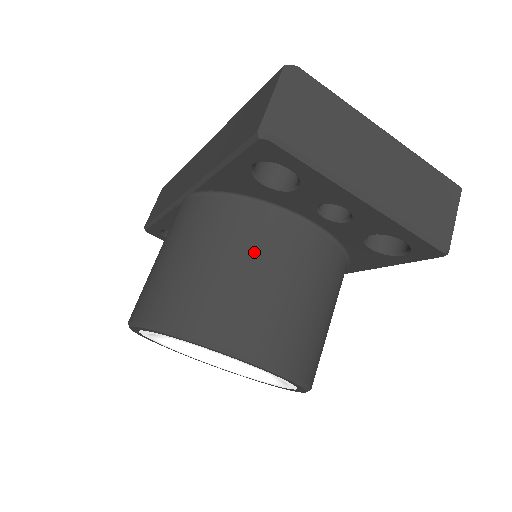
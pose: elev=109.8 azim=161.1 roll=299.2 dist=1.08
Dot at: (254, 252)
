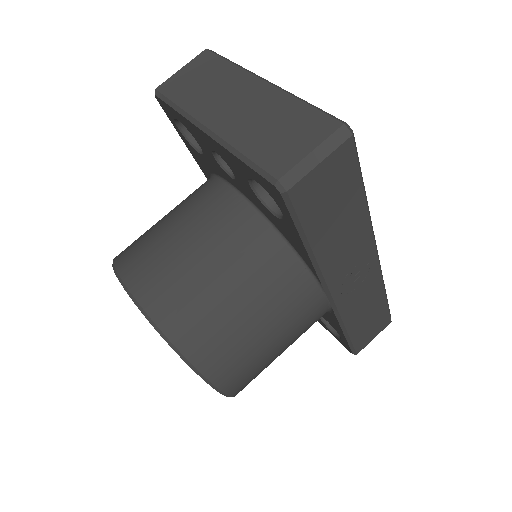
Dot at: (181, 208)
